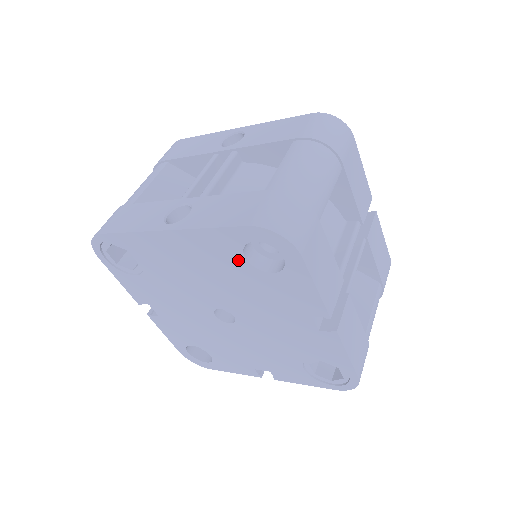
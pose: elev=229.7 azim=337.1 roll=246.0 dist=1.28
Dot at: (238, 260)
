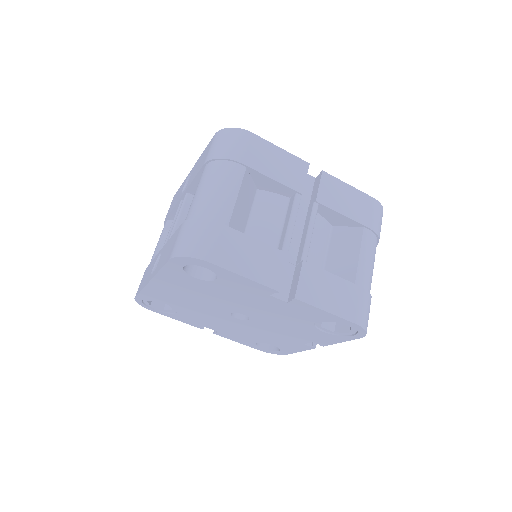
Dot at: (194, 281)
